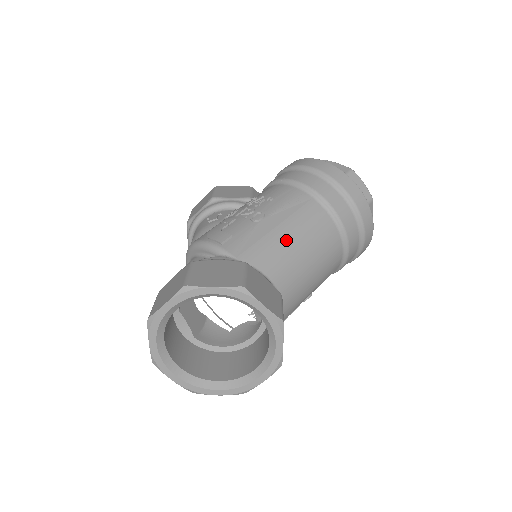
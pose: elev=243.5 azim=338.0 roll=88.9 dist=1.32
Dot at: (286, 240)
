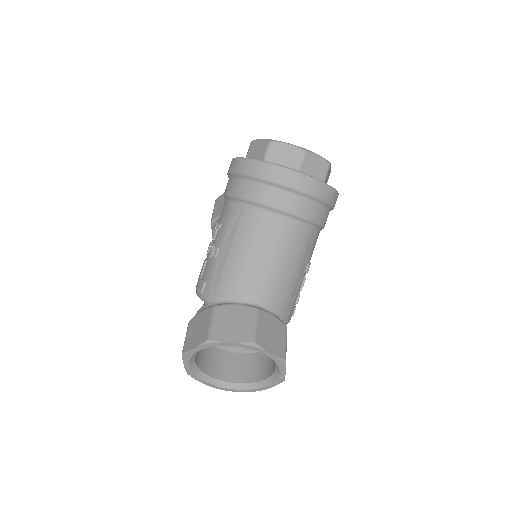
Dot at: (239, 261)
